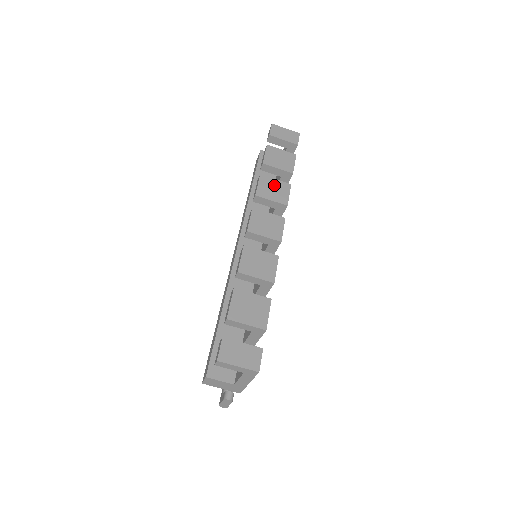
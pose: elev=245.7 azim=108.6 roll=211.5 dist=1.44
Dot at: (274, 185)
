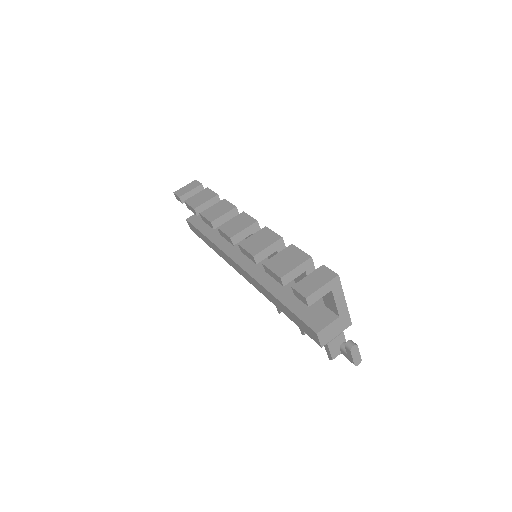
Dot at: (215, 209)
